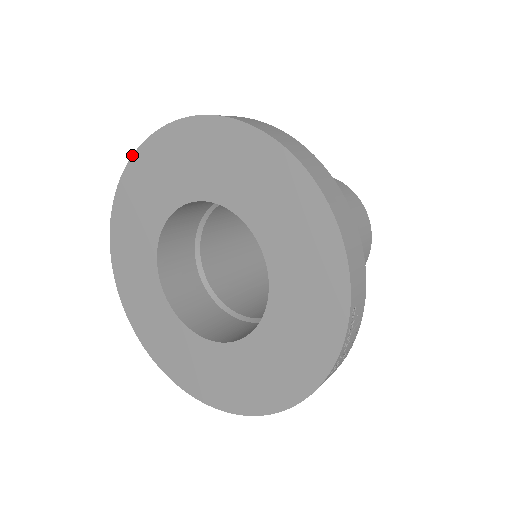
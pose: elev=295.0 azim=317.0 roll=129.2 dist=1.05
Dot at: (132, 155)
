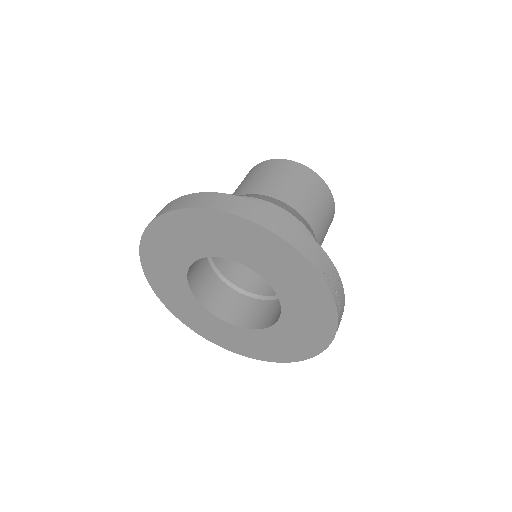
Dot at: (139, 253)
